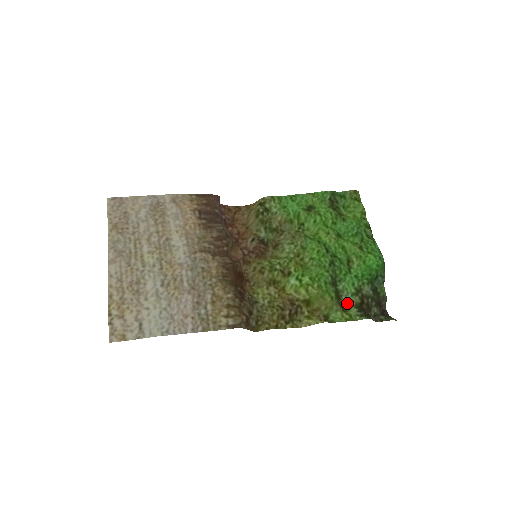
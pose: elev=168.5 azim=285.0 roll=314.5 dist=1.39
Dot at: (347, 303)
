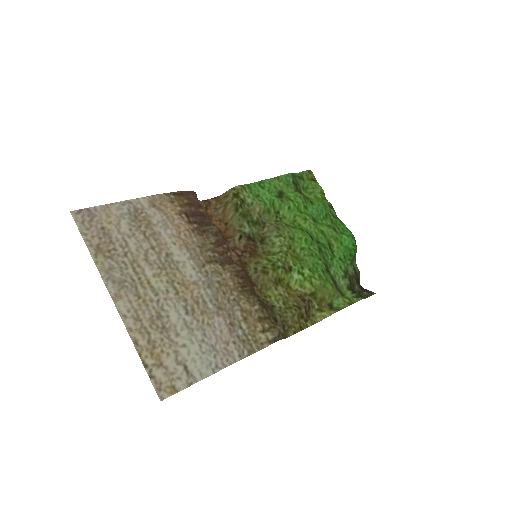
Dot at: (341, 287)
